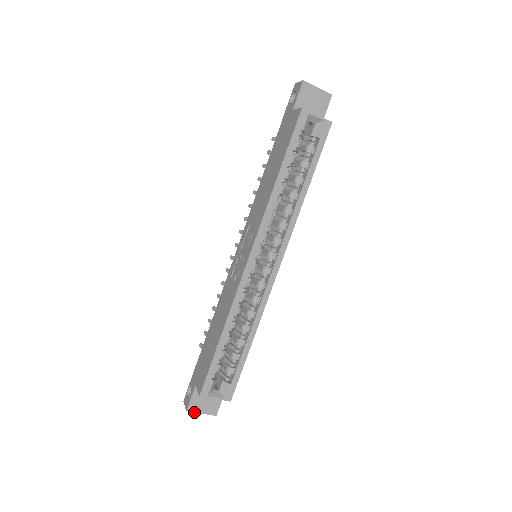
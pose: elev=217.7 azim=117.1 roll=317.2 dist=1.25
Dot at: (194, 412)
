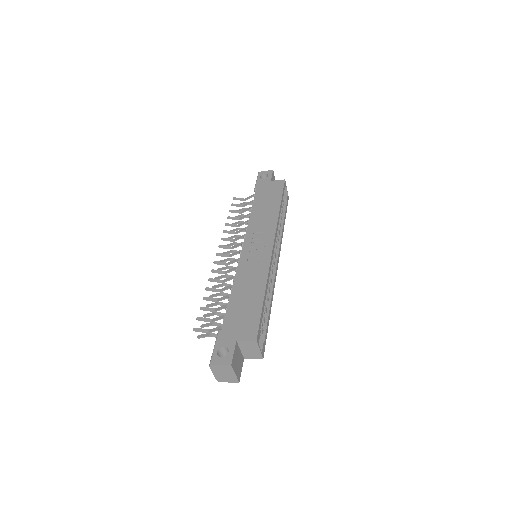
Dot at: (233, 369)
